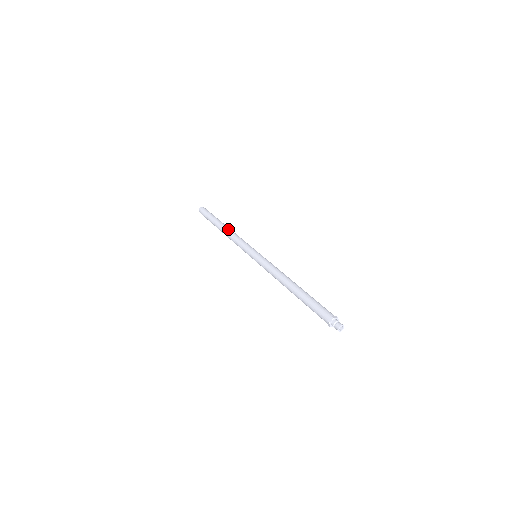
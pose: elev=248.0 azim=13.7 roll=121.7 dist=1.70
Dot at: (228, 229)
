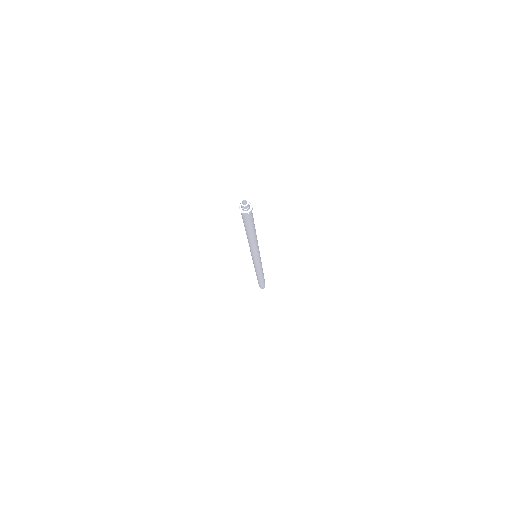
Dot at: occluded
